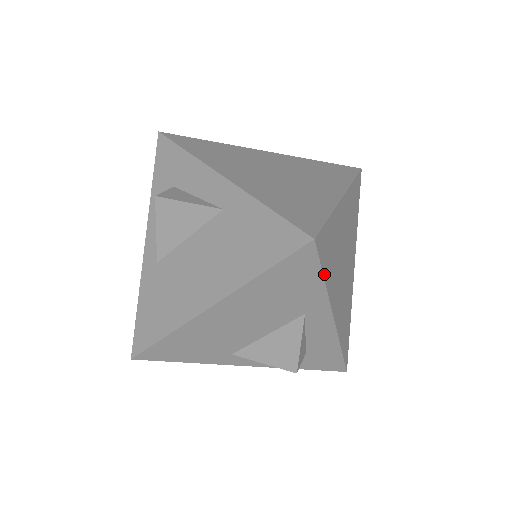
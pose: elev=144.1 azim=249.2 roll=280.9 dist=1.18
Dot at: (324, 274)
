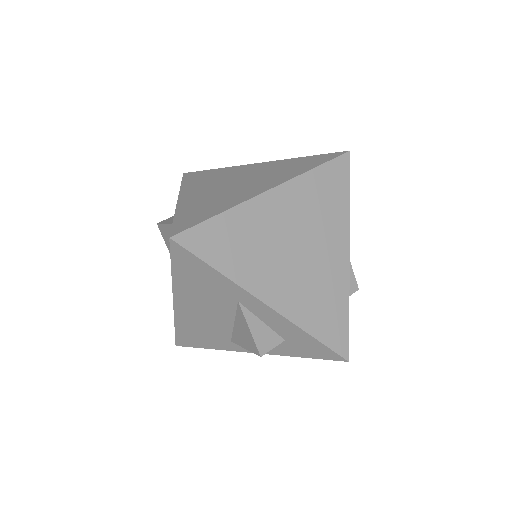
Dot at: (213, 264)
